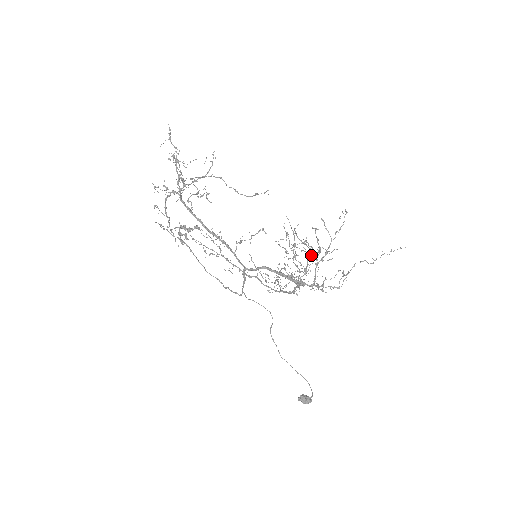
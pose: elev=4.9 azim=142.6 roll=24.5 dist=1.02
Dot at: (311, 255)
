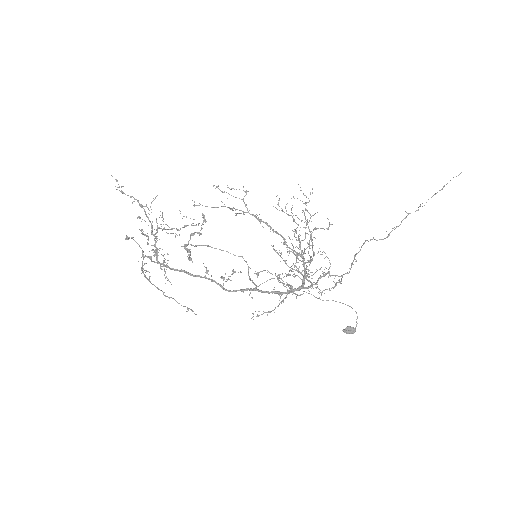
Dot at: (288, 286)
